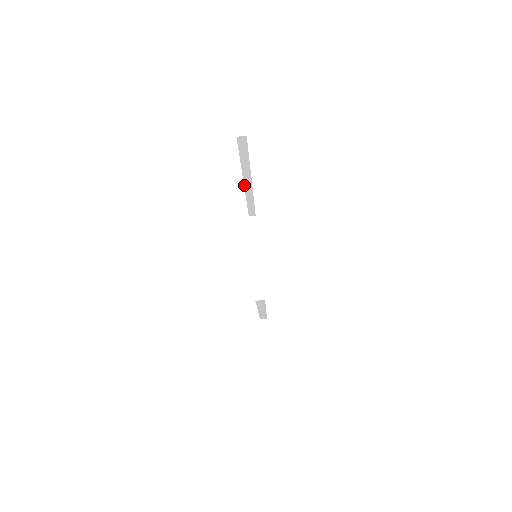
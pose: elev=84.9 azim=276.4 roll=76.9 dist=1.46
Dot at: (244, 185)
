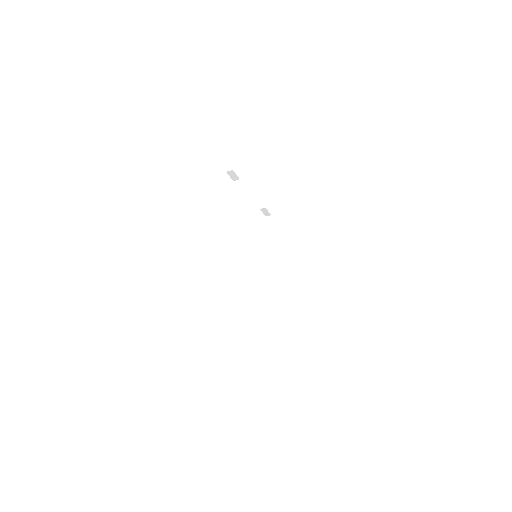
Dot at: occluded
